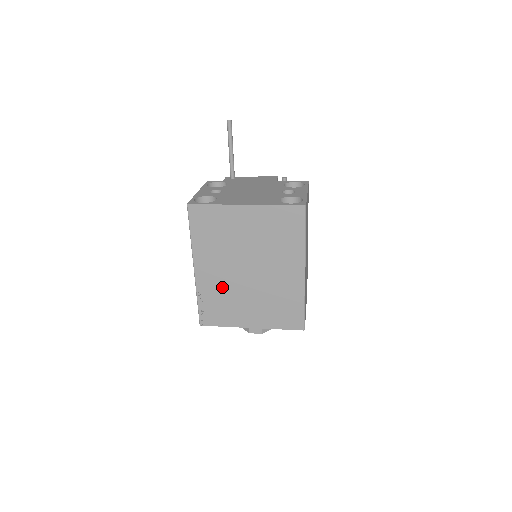
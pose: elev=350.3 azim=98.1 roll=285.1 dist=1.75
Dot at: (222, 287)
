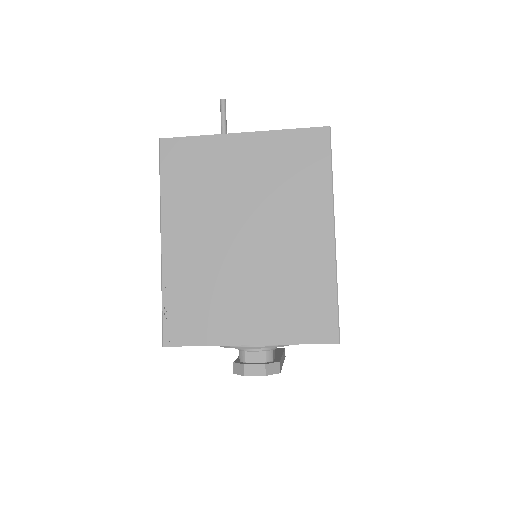
Dot at: (203, 270)
